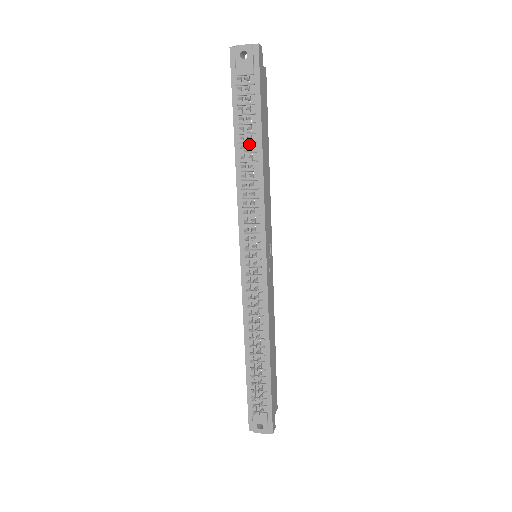
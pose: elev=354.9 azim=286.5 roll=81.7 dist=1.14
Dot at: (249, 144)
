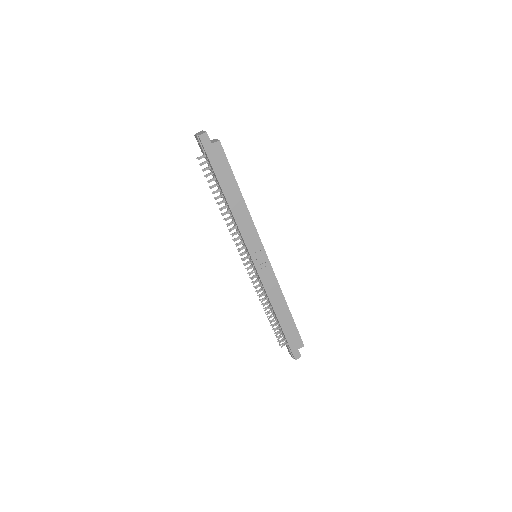
Dot at: (222, 193)
